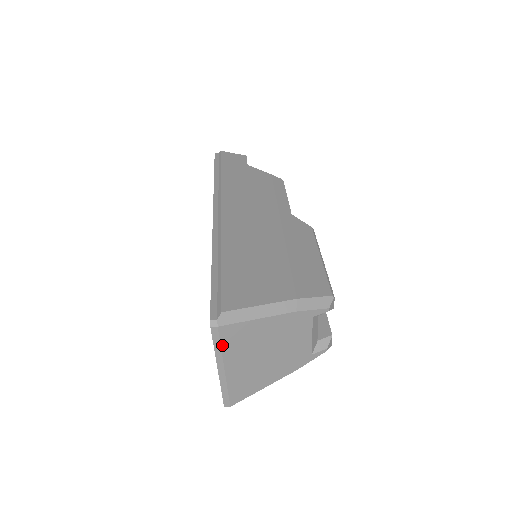
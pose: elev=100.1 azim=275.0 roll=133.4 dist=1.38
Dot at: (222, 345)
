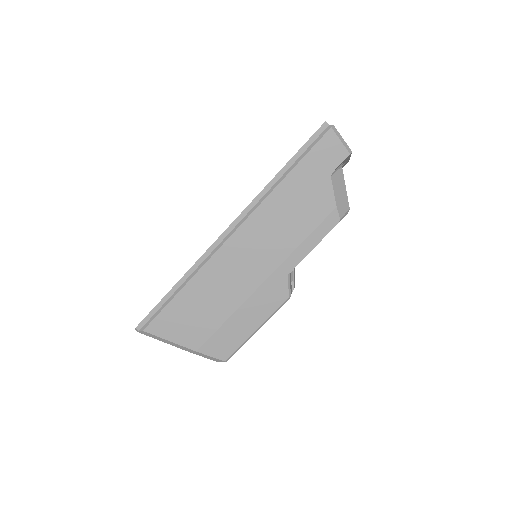
Dot at: occluded
